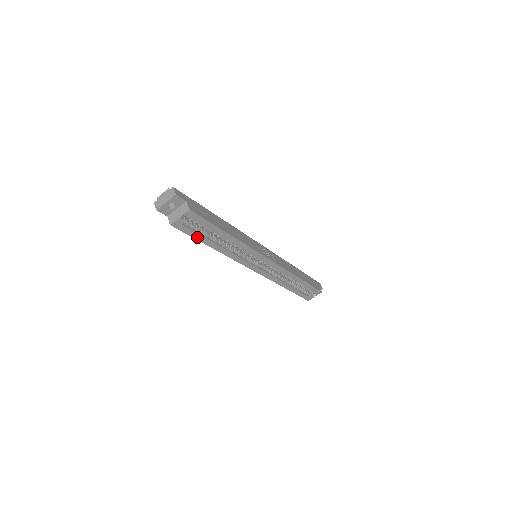
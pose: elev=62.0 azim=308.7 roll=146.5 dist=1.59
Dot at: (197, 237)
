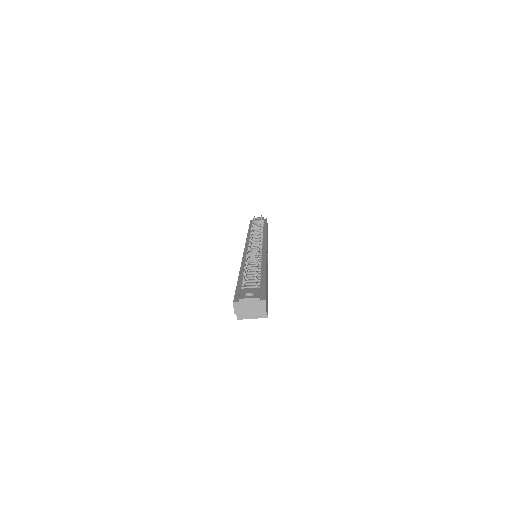
Dot at: occluded
